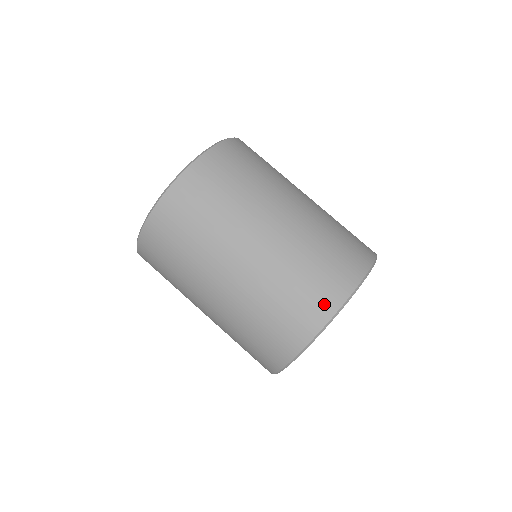
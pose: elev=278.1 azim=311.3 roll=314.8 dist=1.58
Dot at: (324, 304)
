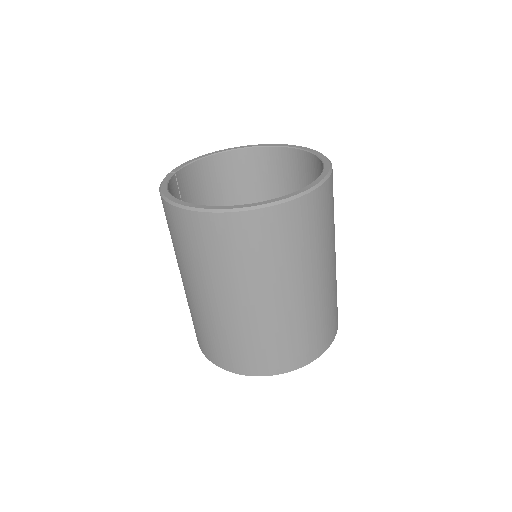
Dot at: (304, 357)
